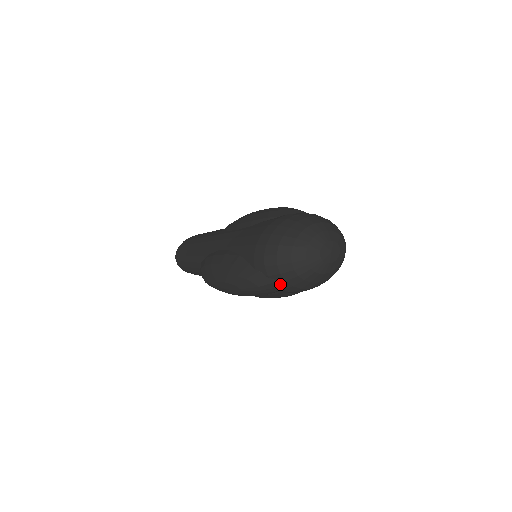
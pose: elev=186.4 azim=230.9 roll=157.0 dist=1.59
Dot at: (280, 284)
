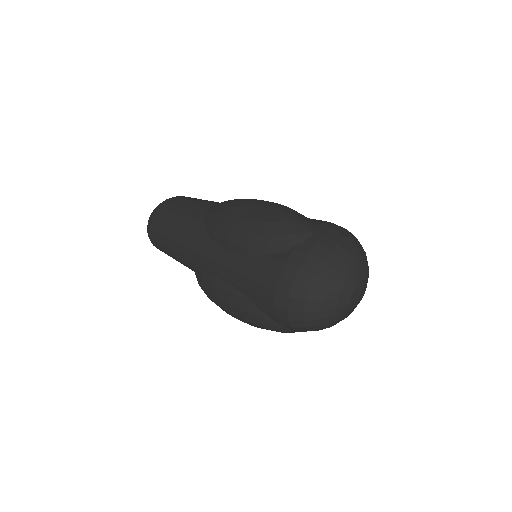
Dot at: occluded
